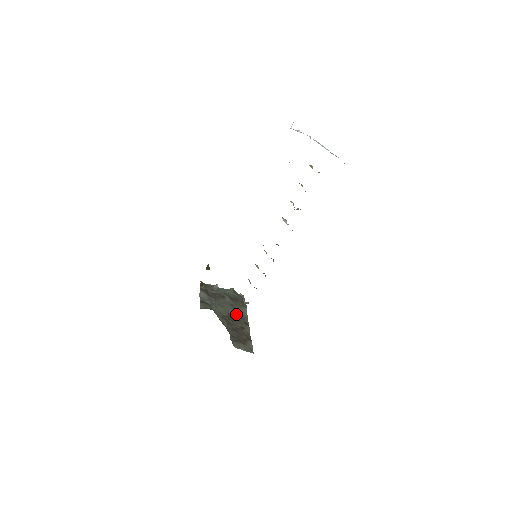
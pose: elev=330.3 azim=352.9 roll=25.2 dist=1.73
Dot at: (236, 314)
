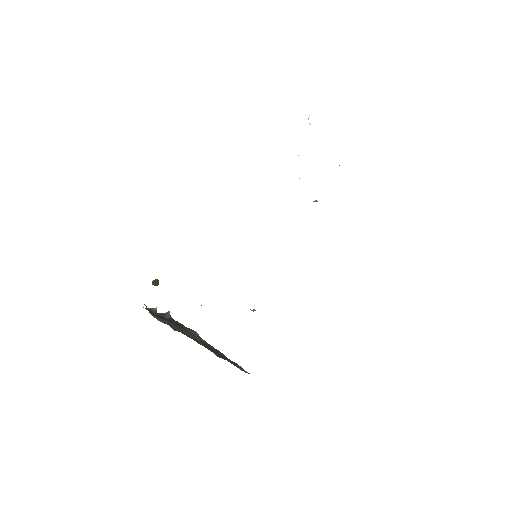
Dot at: (197, 338)
